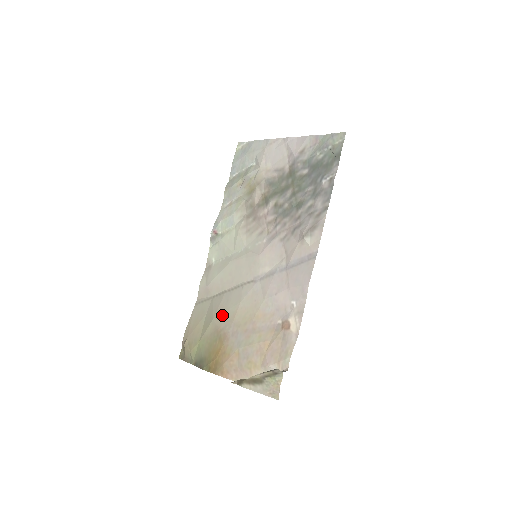
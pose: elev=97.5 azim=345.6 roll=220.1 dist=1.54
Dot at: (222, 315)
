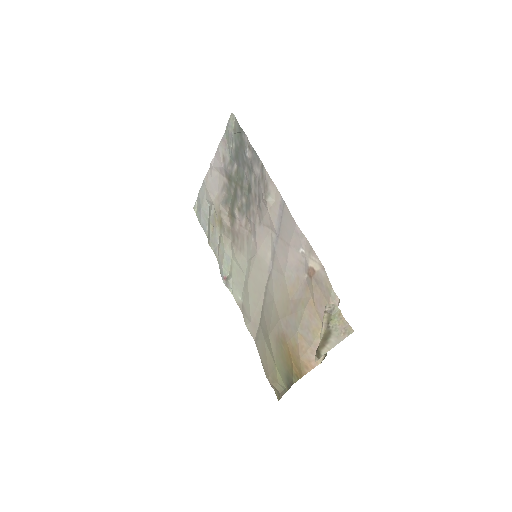
Dot at: (271, 325)
